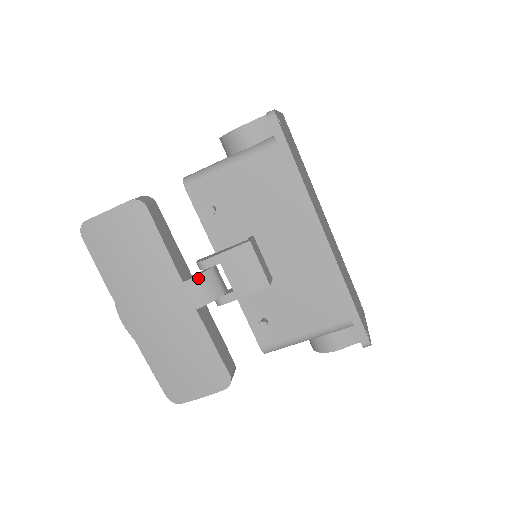
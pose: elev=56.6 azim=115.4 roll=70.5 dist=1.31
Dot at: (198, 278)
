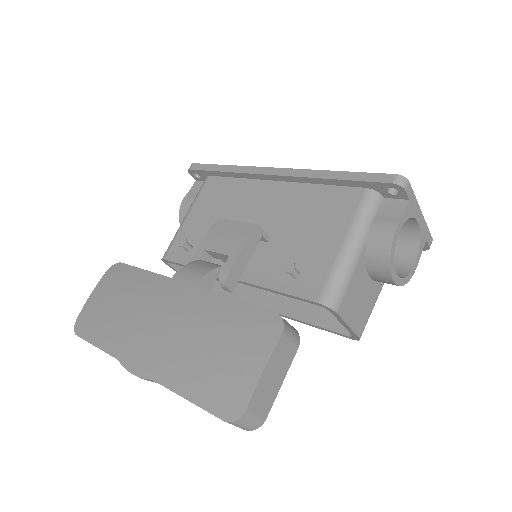
Dot at: (185, 267)
